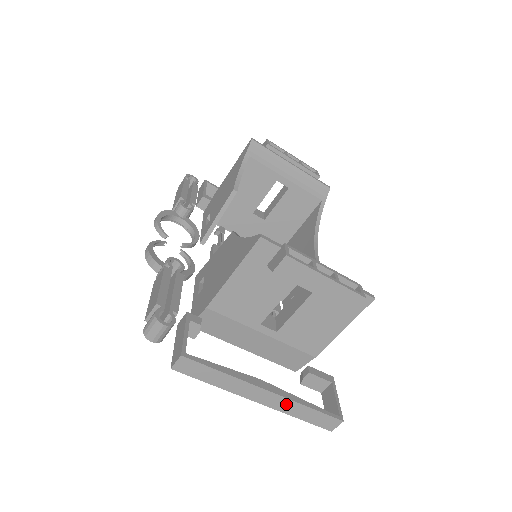
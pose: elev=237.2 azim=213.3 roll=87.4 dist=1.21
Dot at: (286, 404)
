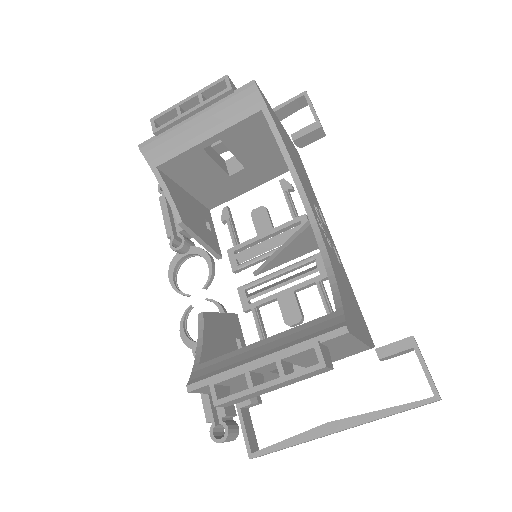
Dot at: (368, 422)
